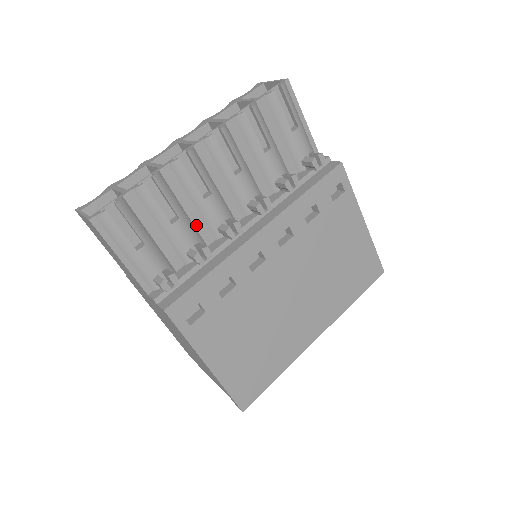
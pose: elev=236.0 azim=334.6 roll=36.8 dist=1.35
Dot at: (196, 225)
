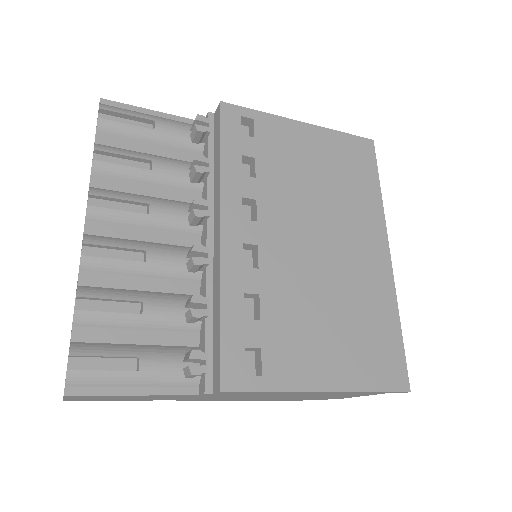
Dot at: (167, 291)
